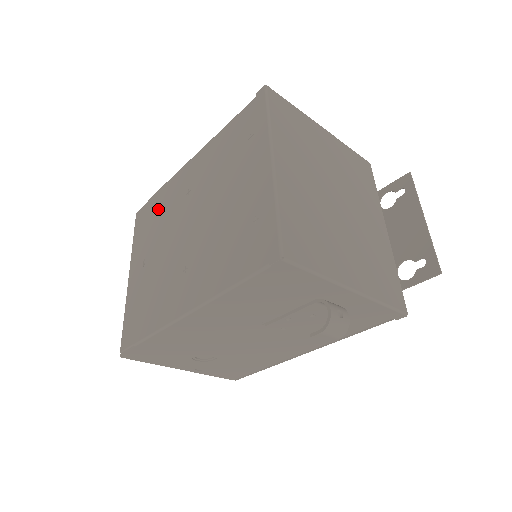
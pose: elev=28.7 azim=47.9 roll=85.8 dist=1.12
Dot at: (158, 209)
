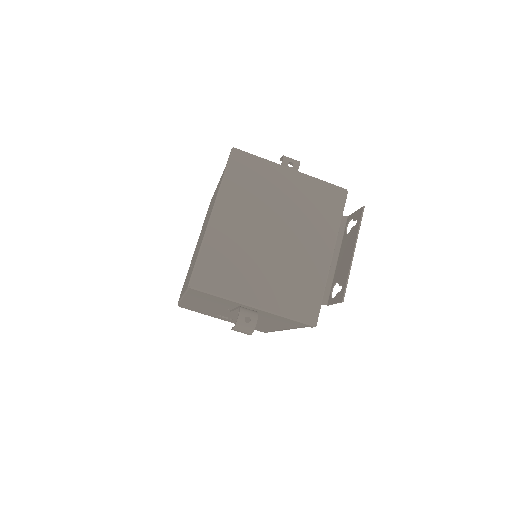
Dot at: (207, 212)
